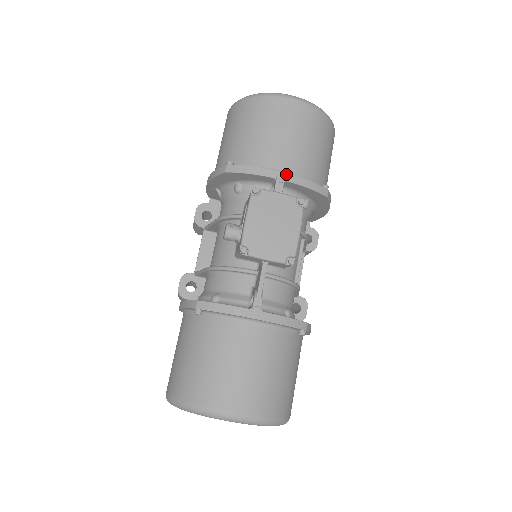
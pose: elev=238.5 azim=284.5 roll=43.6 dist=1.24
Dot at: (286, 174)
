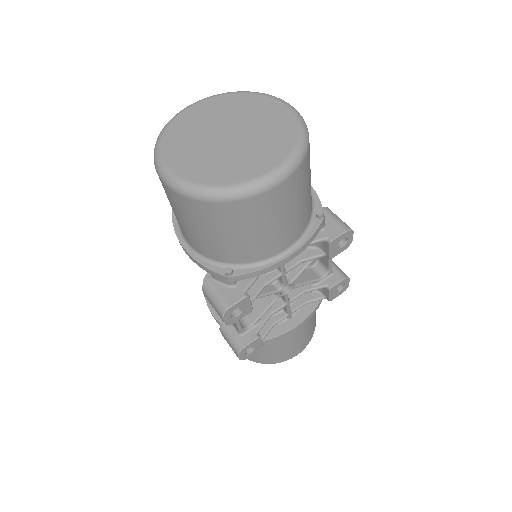
Dot at: occluded
